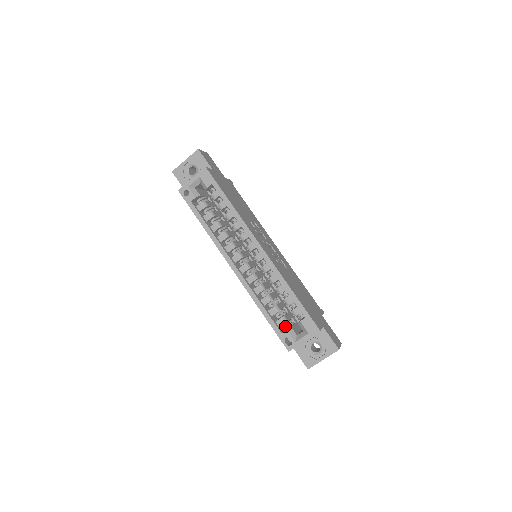
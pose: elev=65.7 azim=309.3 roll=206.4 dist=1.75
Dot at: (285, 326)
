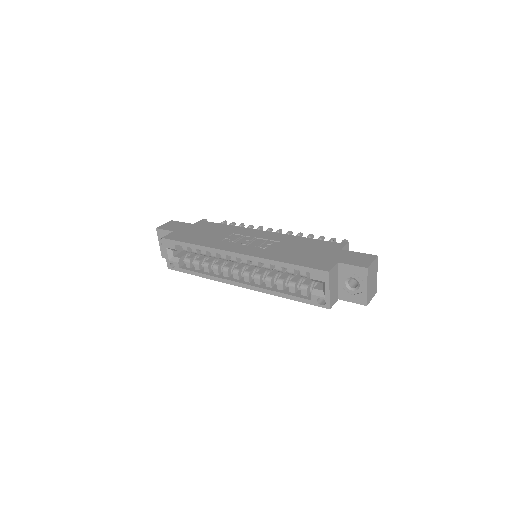
Dot at: (311, 291)
